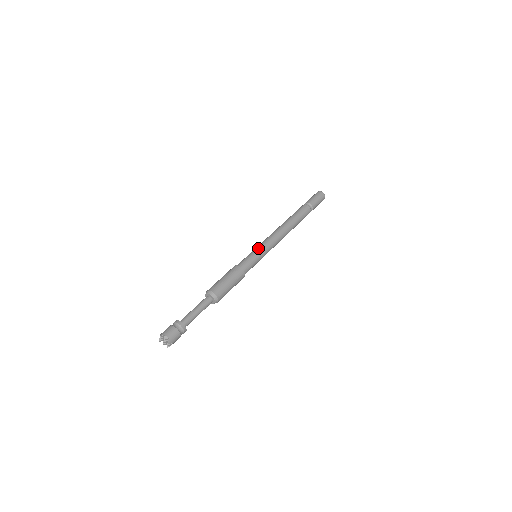
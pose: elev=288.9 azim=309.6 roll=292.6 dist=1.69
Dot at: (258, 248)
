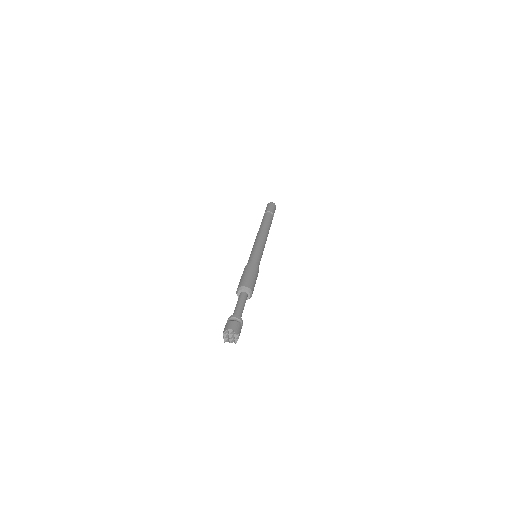
Dot at: (254, 249)
